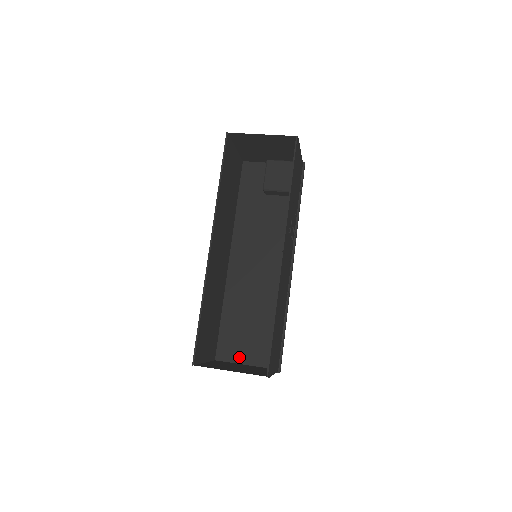
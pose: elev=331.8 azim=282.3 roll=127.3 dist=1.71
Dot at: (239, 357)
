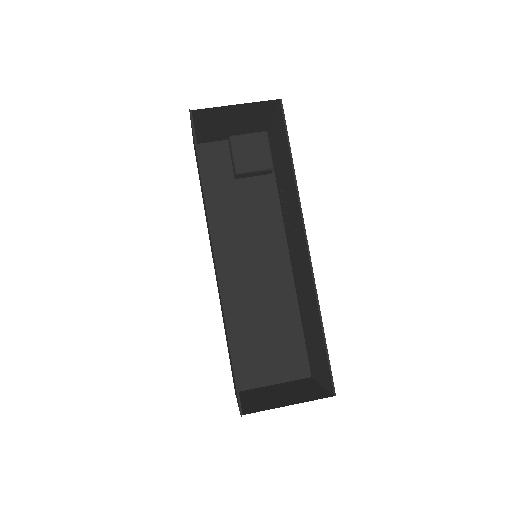
Dot at: (264, 378)
